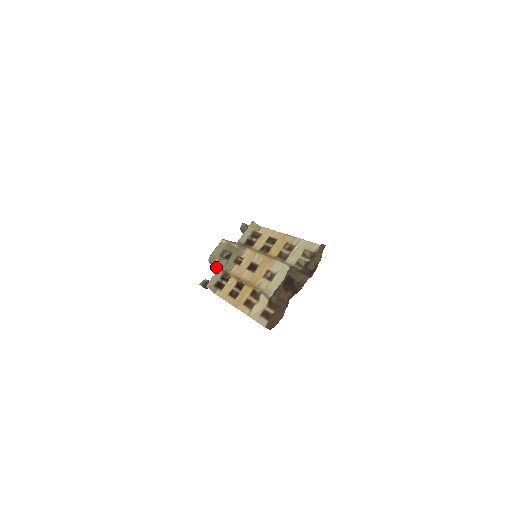
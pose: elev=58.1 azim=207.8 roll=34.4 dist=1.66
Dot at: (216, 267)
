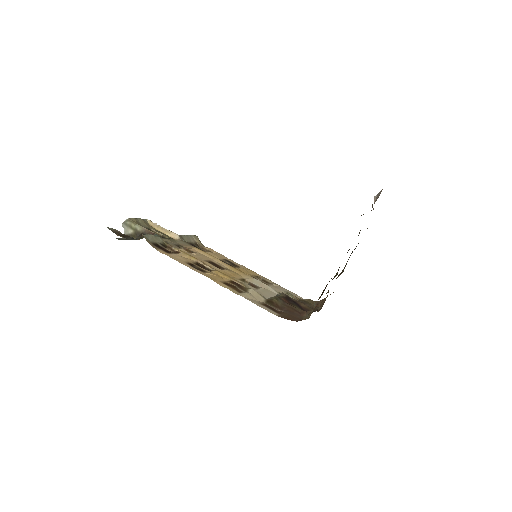
Dot at: (138, 232)
